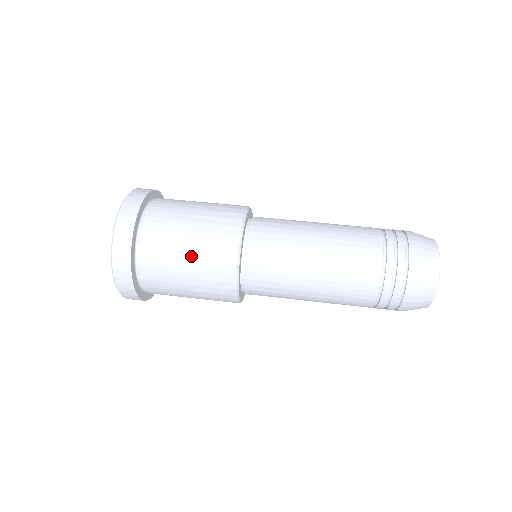
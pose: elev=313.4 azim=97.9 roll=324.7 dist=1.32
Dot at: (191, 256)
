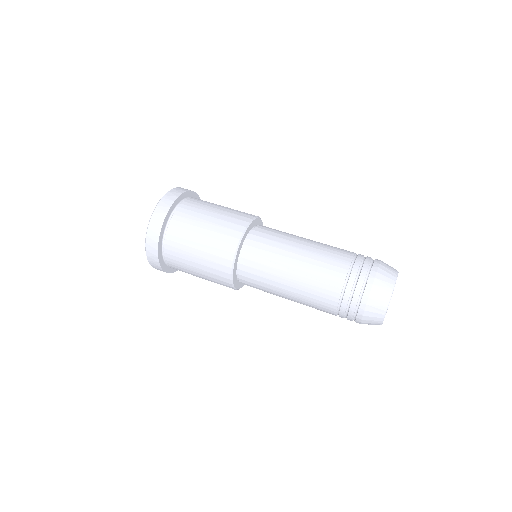
Dot at: (215, 215)
